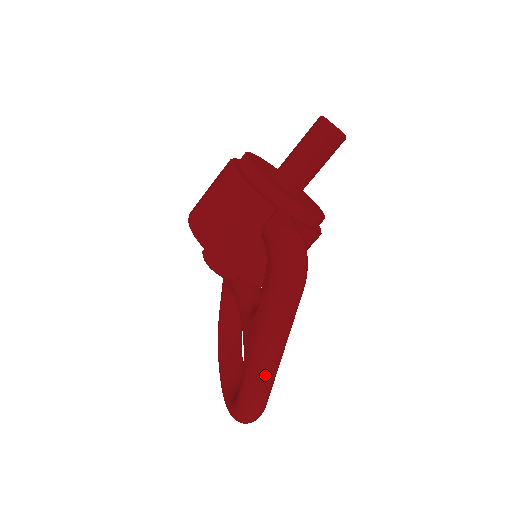
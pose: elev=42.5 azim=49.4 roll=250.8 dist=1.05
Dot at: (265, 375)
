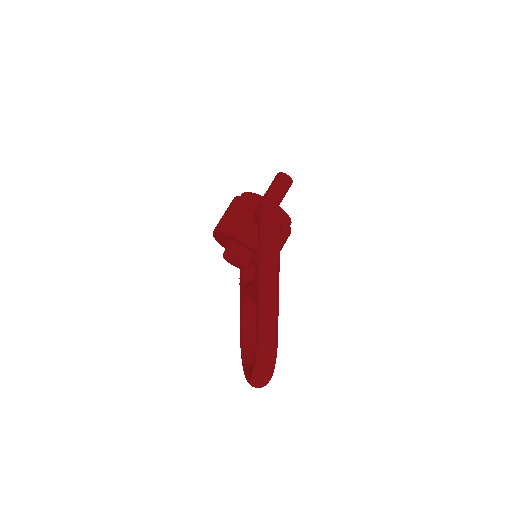
Dot at: (269, 299)
